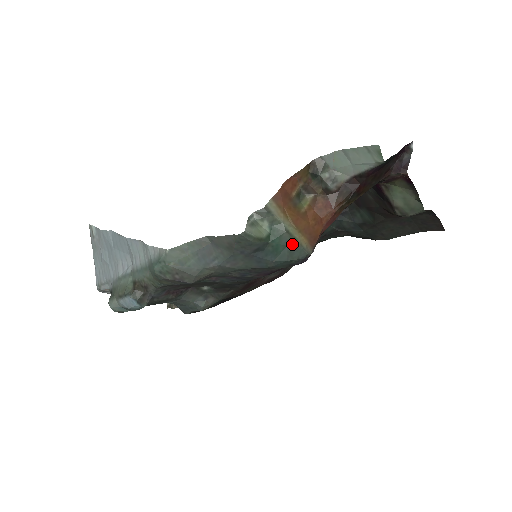
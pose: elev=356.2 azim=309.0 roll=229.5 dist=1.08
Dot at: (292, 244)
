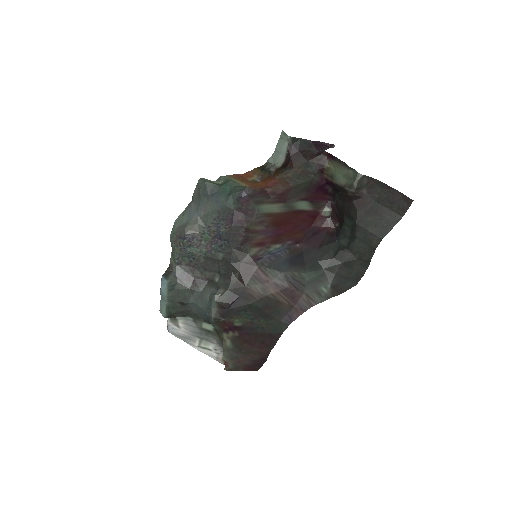
Dot at: (235, 186)
